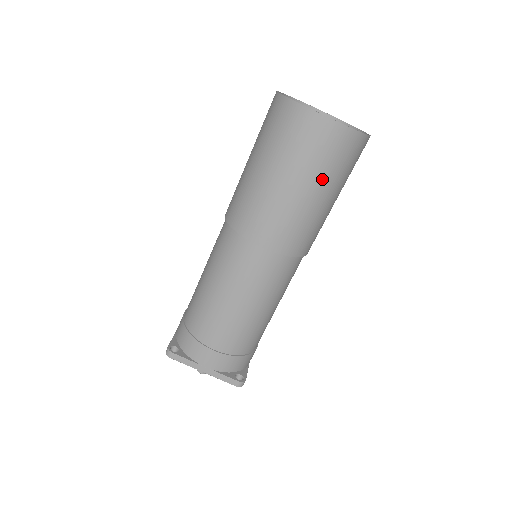
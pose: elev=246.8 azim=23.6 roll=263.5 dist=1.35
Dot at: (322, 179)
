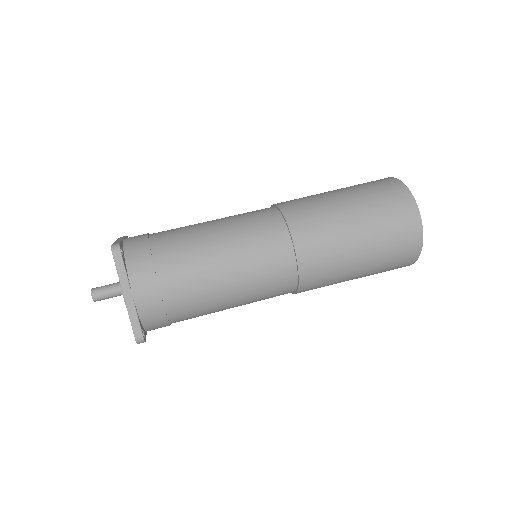
Dot at: (357, 192)
